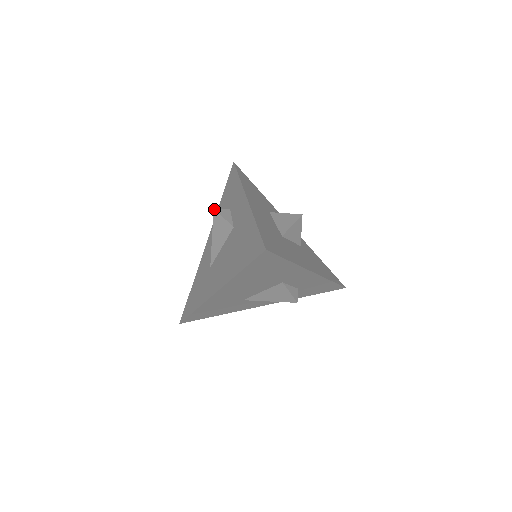
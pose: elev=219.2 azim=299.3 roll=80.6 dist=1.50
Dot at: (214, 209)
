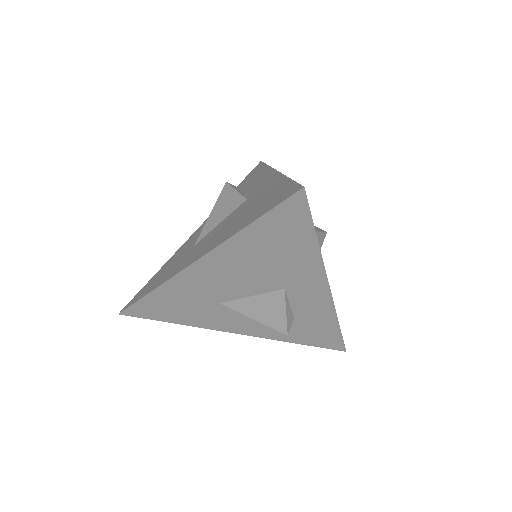
Dot at: (226, 182)
